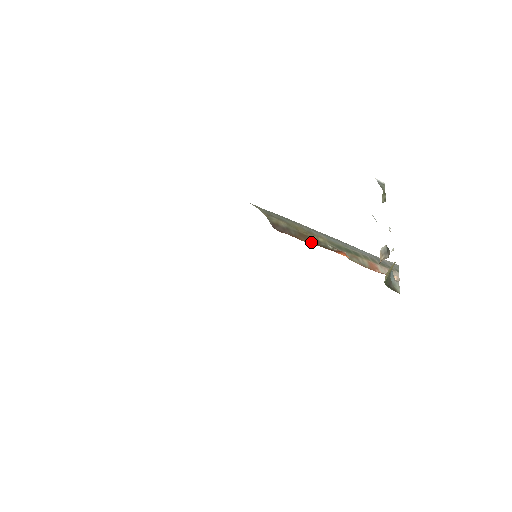
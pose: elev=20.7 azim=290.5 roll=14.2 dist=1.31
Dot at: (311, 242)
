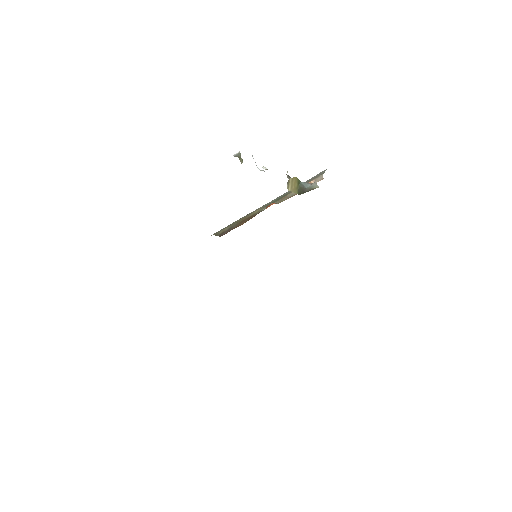
Dot at: (248, 220)
